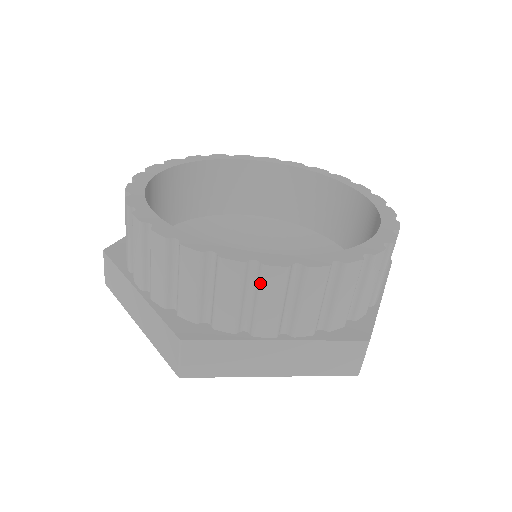
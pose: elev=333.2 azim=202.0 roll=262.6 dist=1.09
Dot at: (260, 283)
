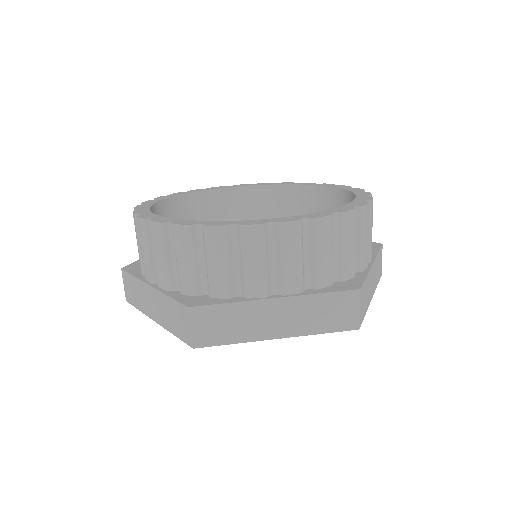
Dot at: (139, 232)
